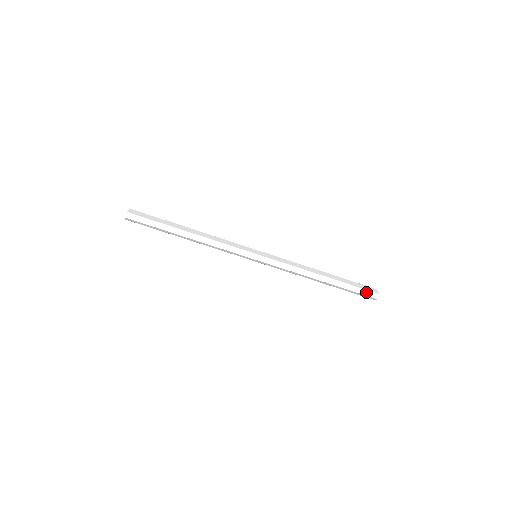
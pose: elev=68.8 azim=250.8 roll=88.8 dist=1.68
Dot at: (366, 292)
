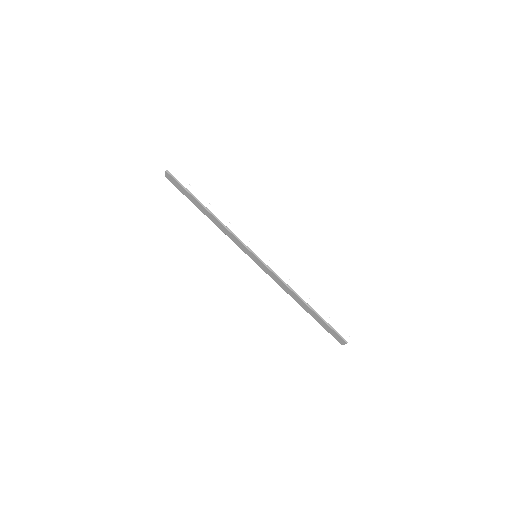
Dot at: (340, 331)
